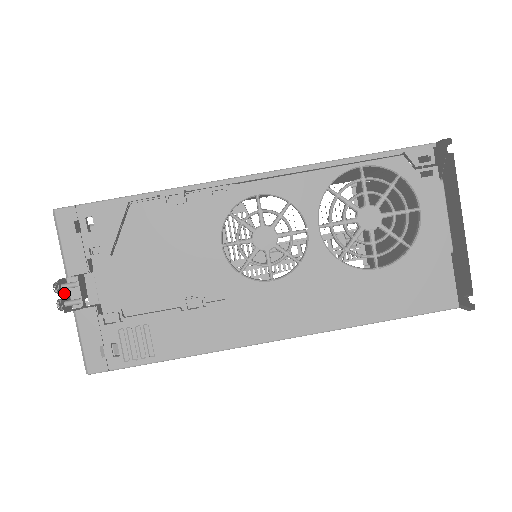
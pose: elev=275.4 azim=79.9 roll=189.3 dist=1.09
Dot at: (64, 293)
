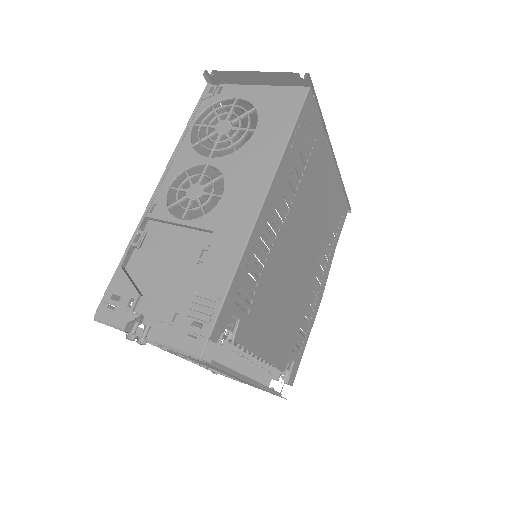
Dot at: (137, 337)
